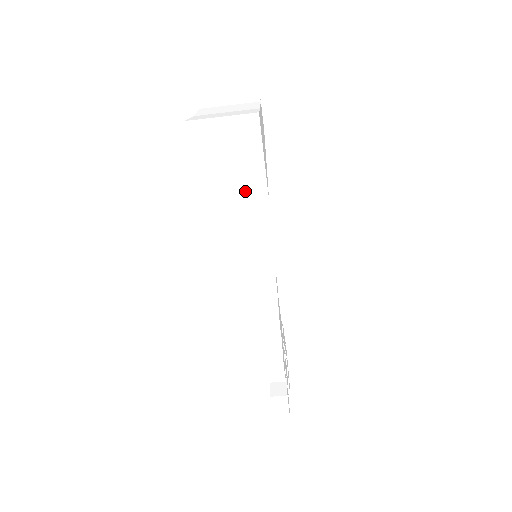
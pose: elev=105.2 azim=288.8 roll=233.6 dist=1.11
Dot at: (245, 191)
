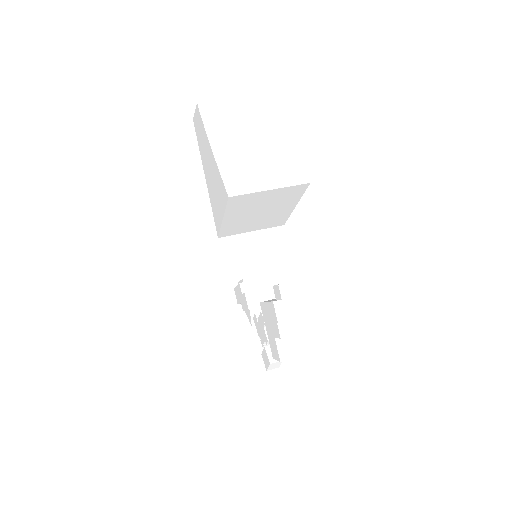
Dot at: (265, 224)
